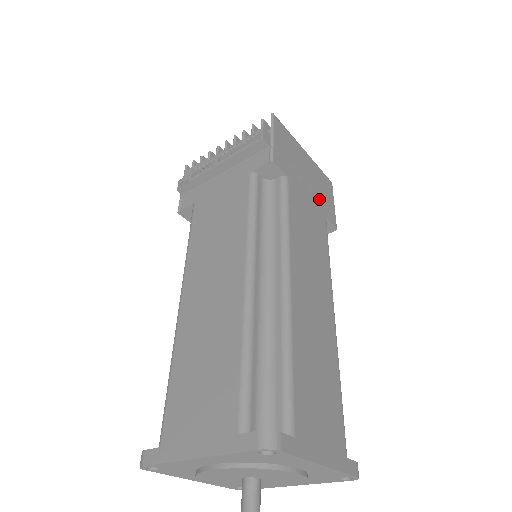
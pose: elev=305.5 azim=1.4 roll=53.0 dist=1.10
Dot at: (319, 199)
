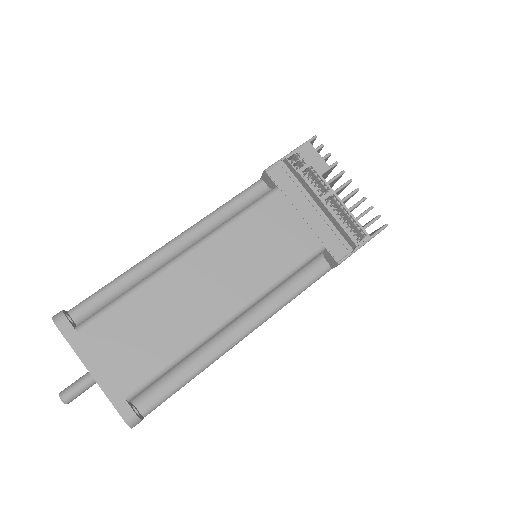
Dot at: occluded
